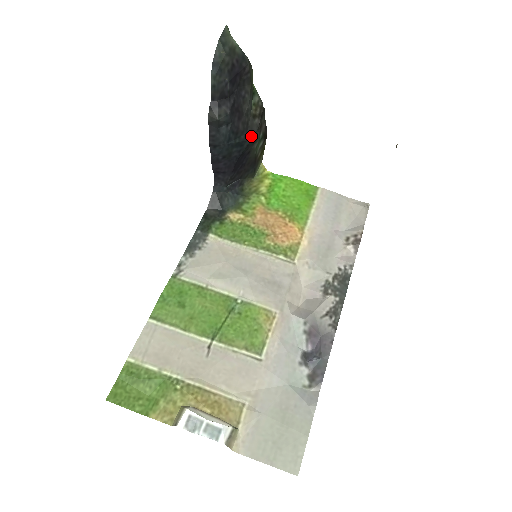
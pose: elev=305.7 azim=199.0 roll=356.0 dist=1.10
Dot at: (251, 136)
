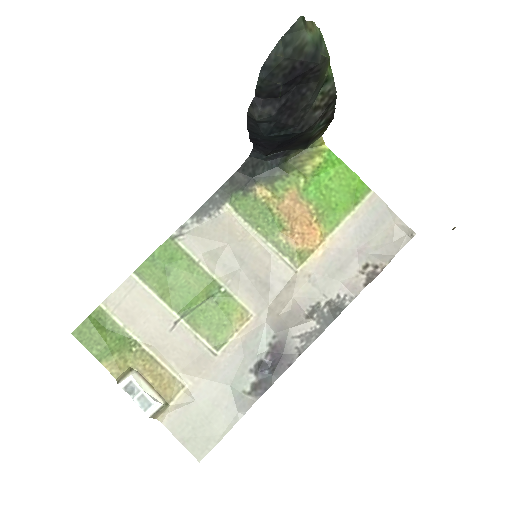
Dot at: (304, 129)
